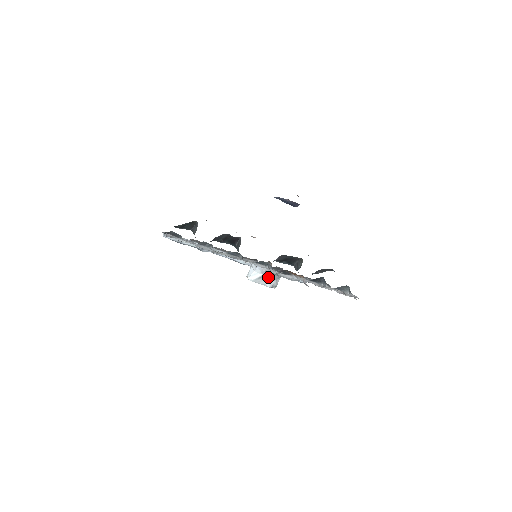
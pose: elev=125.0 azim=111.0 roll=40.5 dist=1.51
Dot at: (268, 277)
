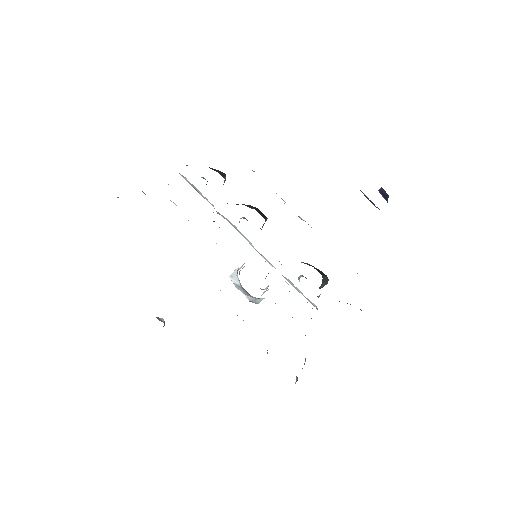
Dot at: (245, 292)
